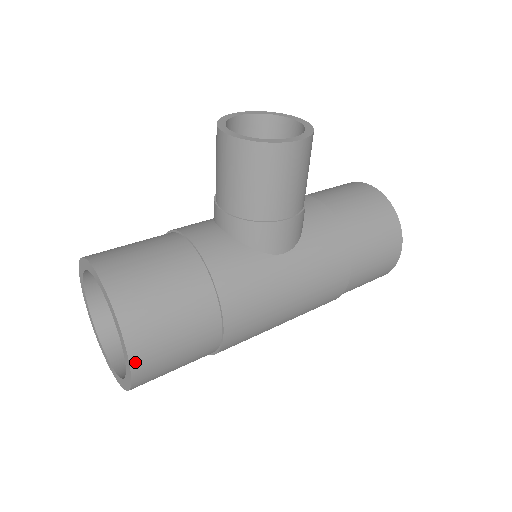
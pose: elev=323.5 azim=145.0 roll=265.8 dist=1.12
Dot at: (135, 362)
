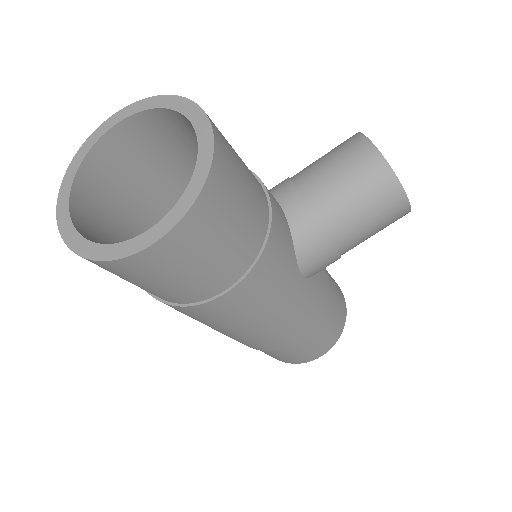
Dot at: (169, 239)
